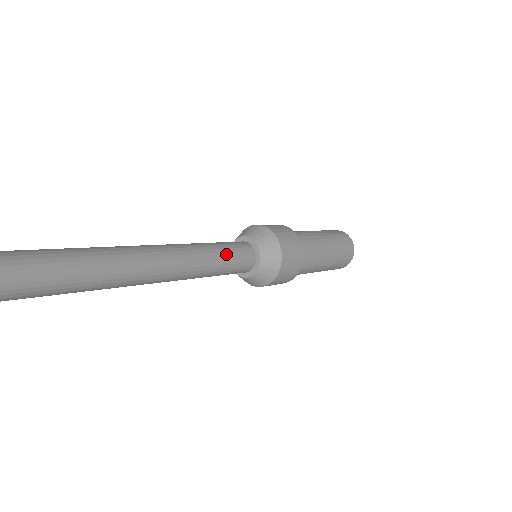
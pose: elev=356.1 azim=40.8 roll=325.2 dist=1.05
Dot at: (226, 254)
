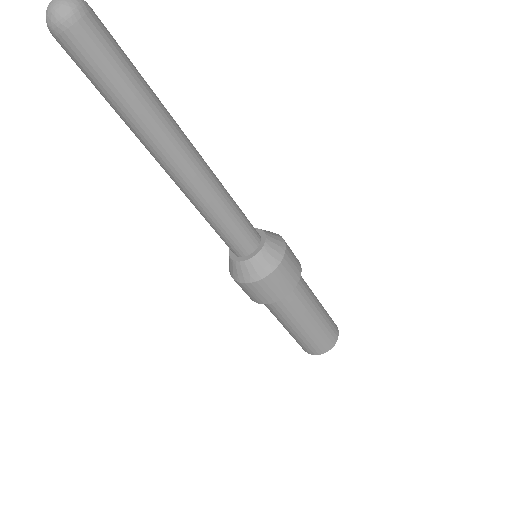
Dot at: occluded
